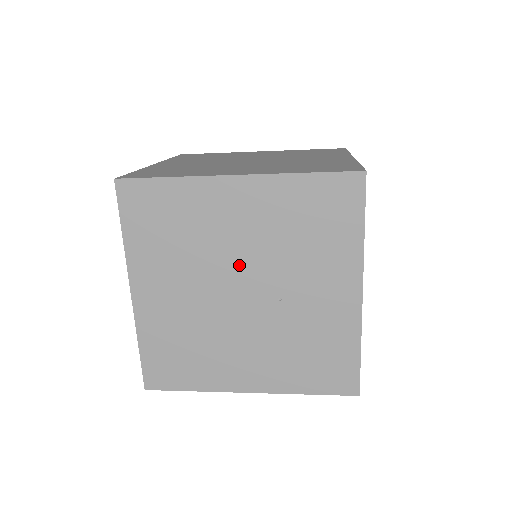
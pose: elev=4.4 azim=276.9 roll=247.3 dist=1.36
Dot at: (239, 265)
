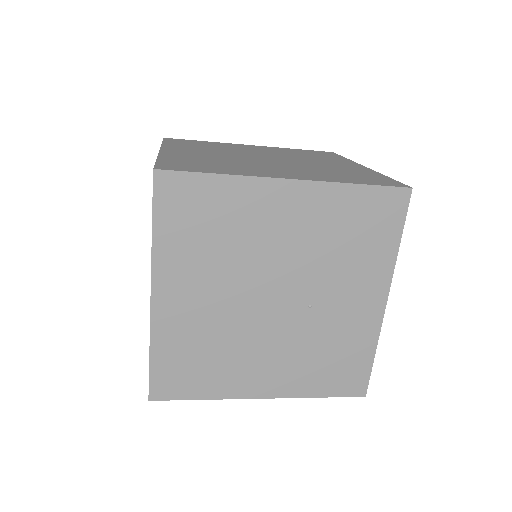
Dot at: (276, 271)
